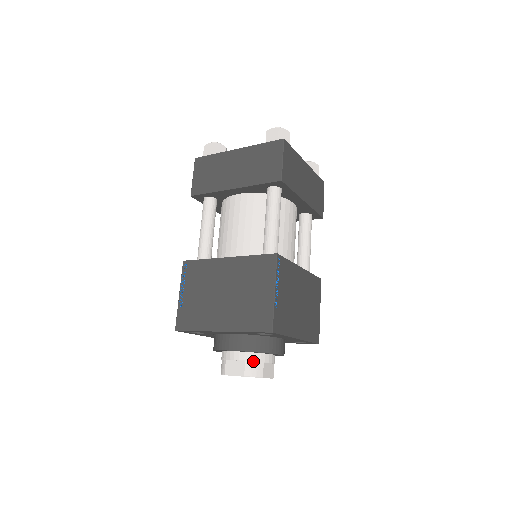
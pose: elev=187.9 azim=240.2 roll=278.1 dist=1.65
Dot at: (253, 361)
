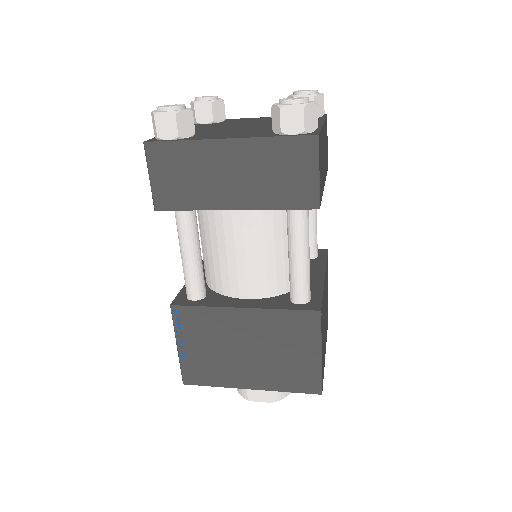
Dot at: occluded
